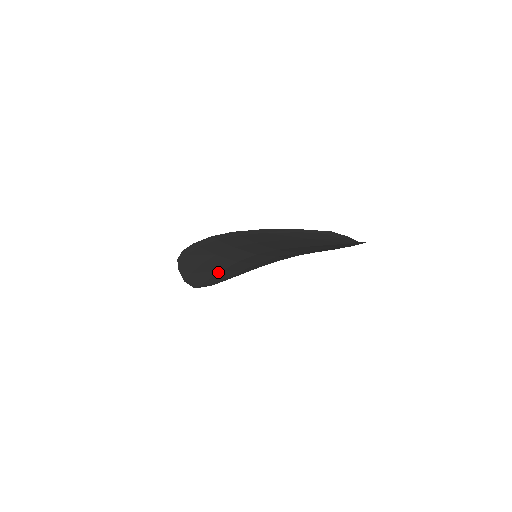
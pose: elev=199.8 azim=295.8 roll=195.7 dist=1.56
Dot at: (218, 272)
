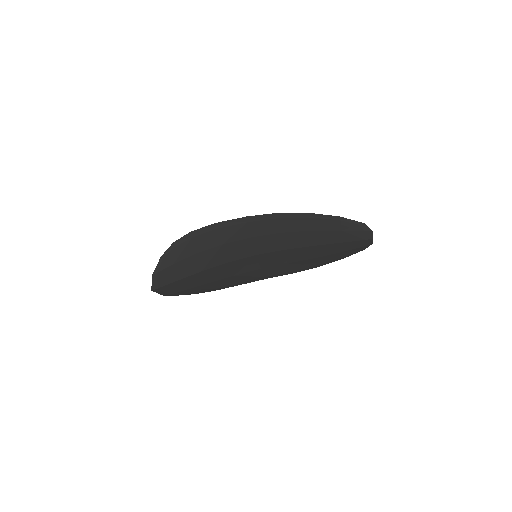
Dot at: (197, 272)
